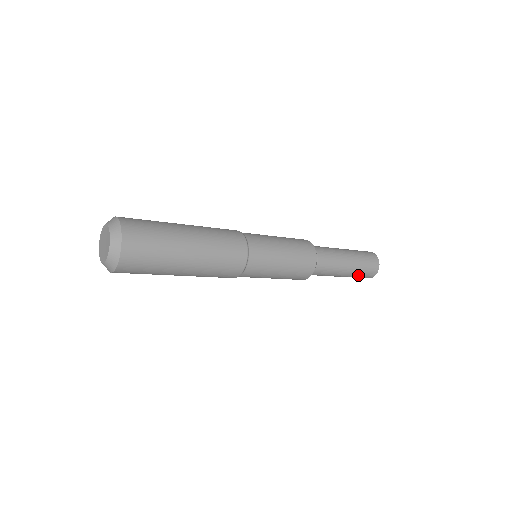
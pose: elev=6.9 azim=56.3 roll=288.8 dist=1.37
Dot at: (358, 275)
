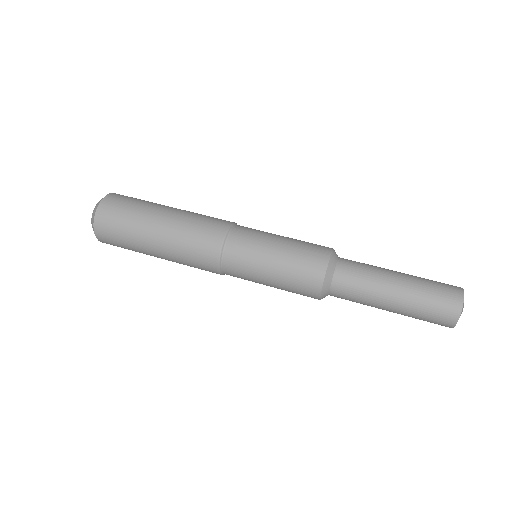
Dot at: occluded
